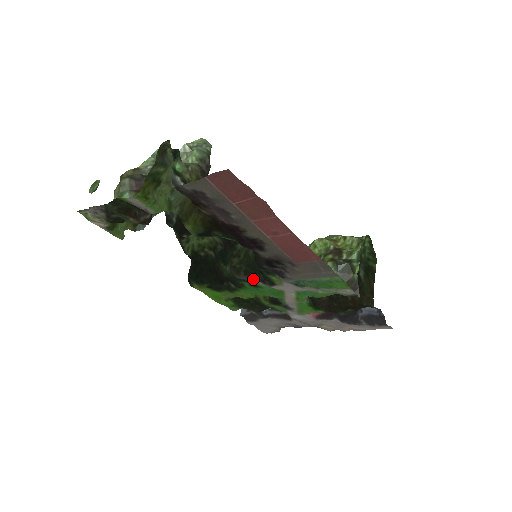
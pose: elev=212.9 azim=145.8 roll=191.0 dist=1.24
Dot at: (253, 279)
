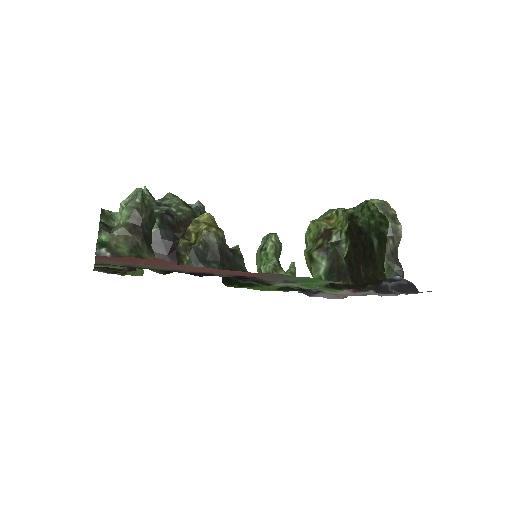
Dot at: occluded
